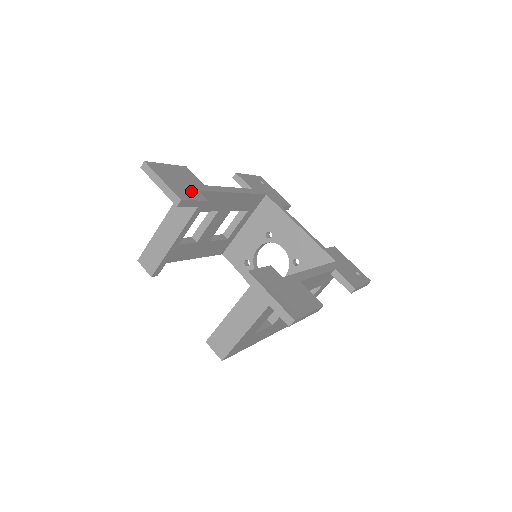
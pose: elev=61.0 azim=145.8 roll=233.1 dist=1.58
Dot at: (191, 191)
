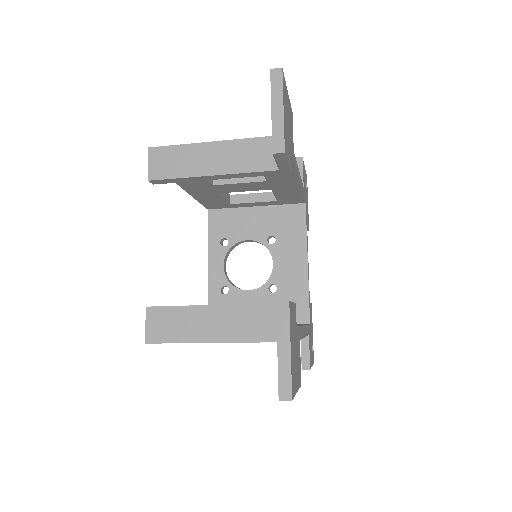
Dot at: (289, 148)
